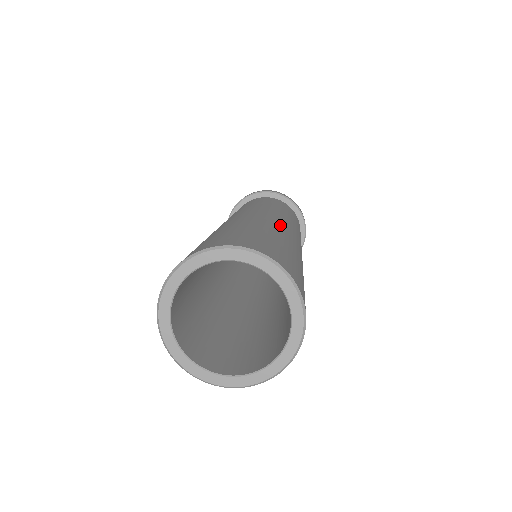
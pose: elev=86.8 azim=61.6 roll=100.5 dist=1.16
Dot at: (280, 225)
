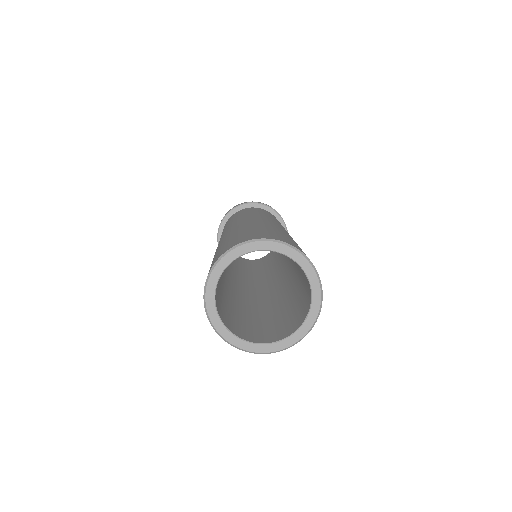
Dot at: (282, 228)
